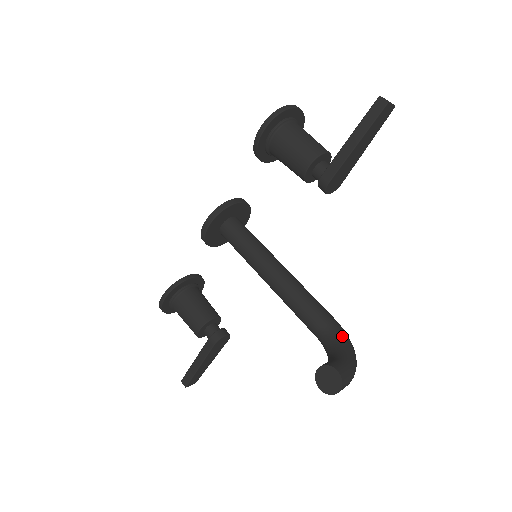
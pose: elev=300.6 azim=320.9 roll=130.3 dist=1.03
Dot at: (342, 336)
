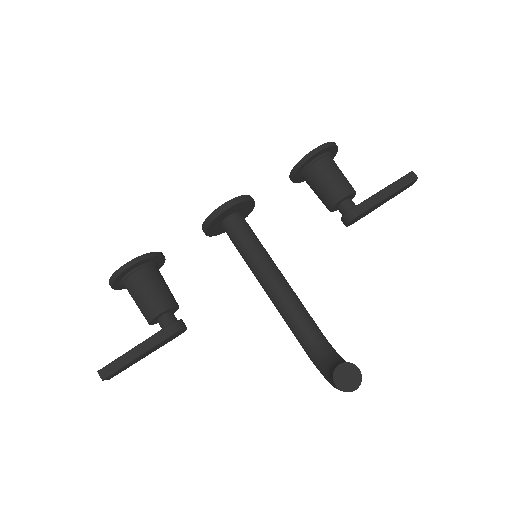
Dot at: (334, 349)
